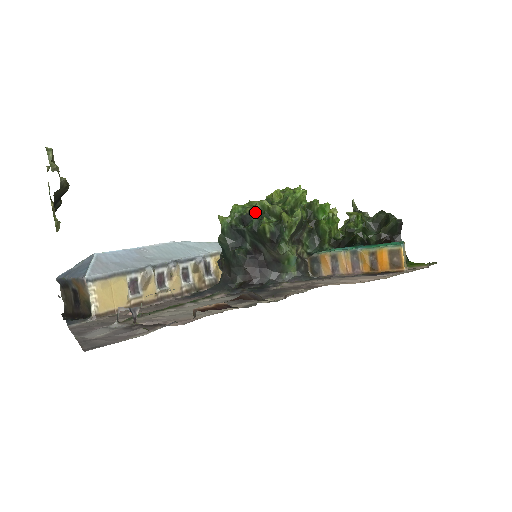
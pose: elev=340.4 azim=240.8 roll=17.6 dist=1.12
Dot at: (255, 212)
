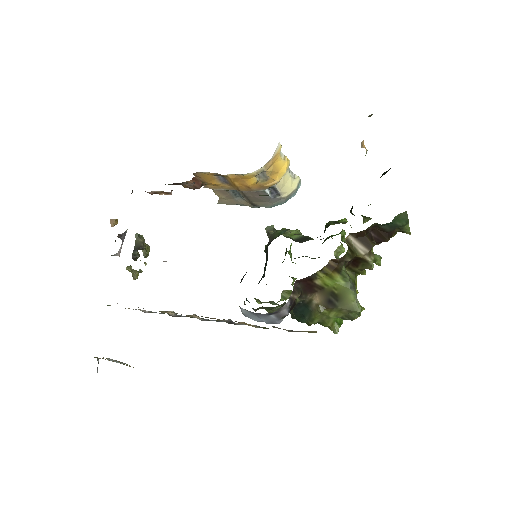
Dot at: occluded
